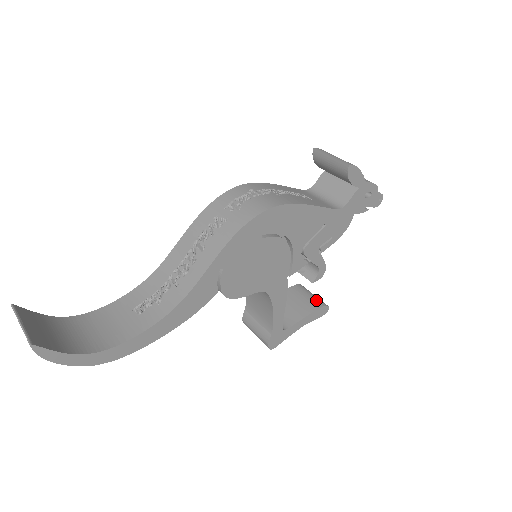
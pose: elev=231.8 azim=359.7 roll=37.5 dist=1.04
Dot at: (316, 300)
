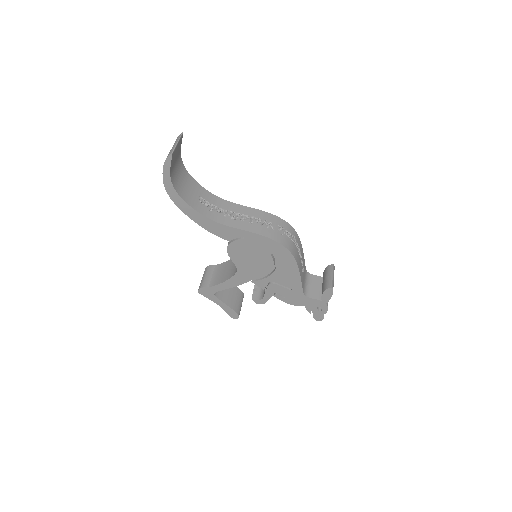
Dot at: (239, 308)
